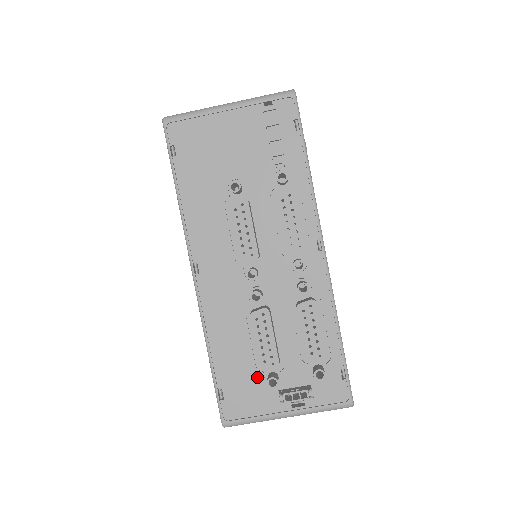
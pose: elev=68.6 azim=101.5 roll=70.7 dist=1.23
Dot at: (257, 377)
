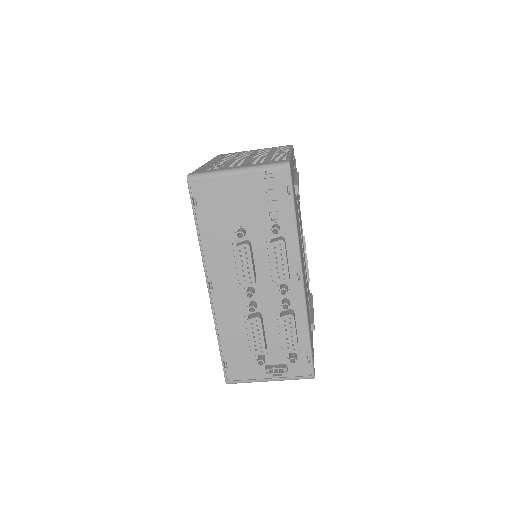
Dot at: (251, 357)
